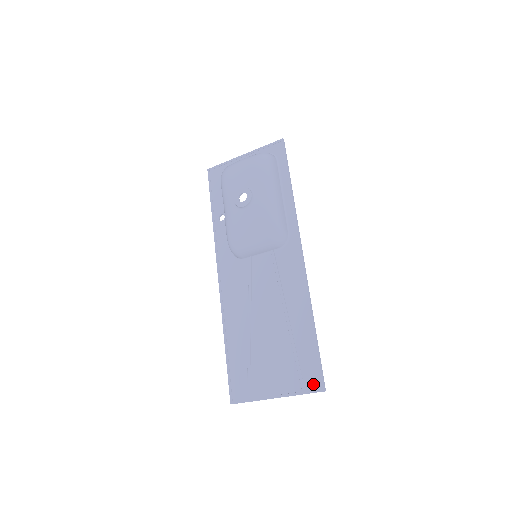
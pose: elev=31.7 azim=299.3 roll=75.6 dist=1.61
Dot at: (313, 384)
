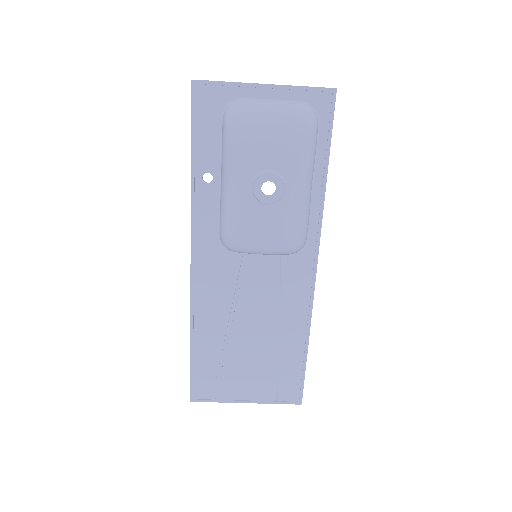
Dot at: (291, 397)
